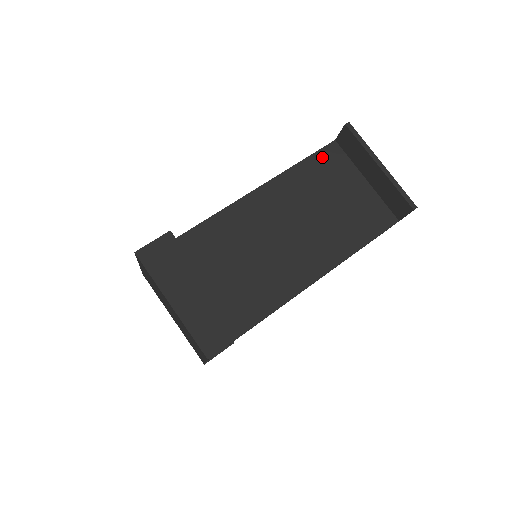
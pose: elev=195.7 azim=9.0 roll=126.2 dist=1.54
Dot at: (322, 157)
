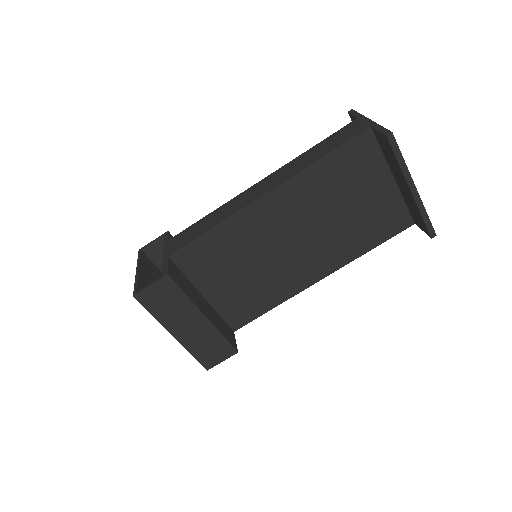
Dot at: (349, 151)
